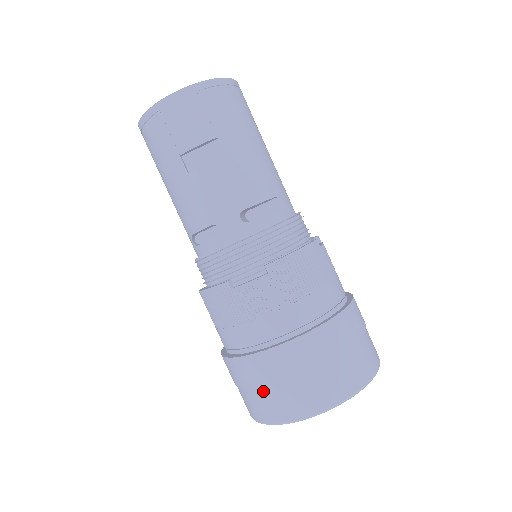
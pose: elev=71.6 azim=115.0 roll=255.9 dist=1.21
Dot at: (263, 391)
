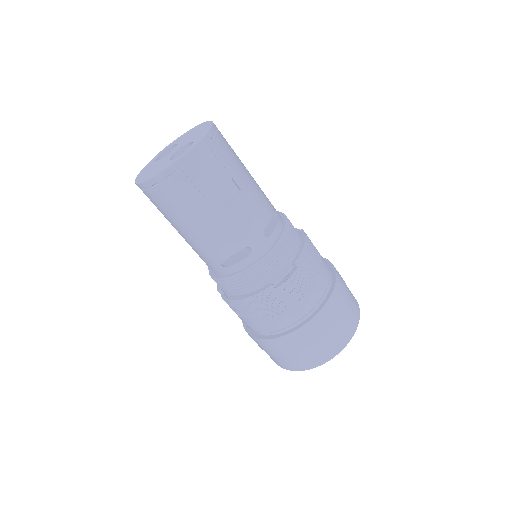
Dot at: (310, 348)
